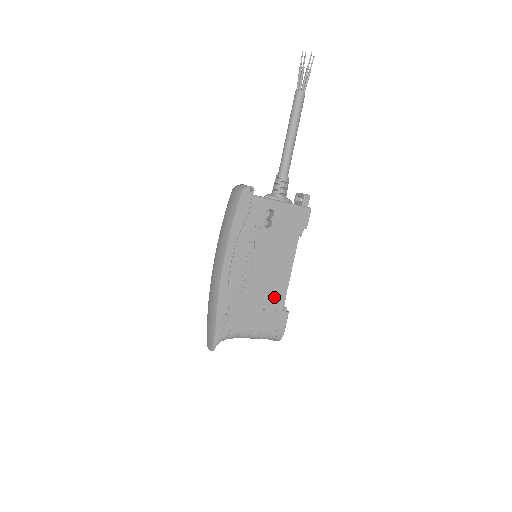
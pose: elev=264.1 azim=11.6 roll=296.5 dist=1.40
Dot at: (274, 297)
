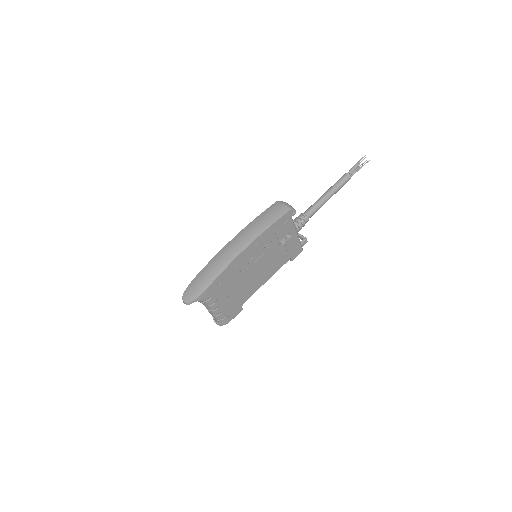
Dot at: (246, 292)
